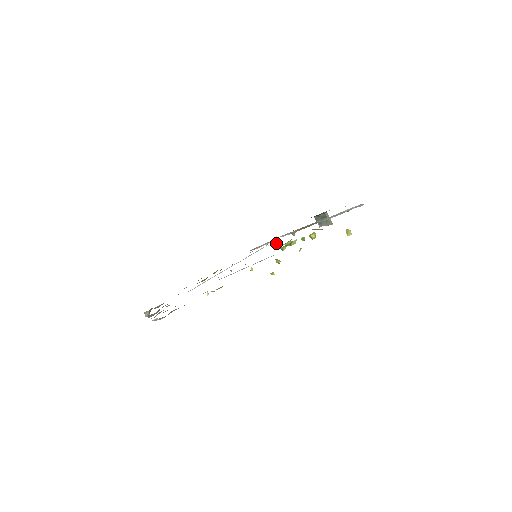
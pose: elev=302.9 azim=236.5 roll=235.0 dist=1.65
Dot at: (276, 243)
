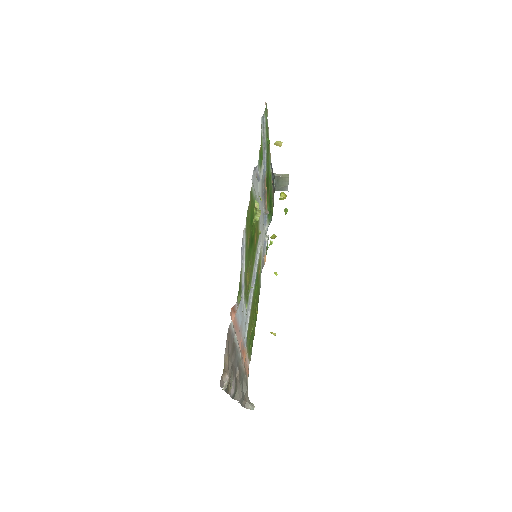
Dot at: (259, 230)
